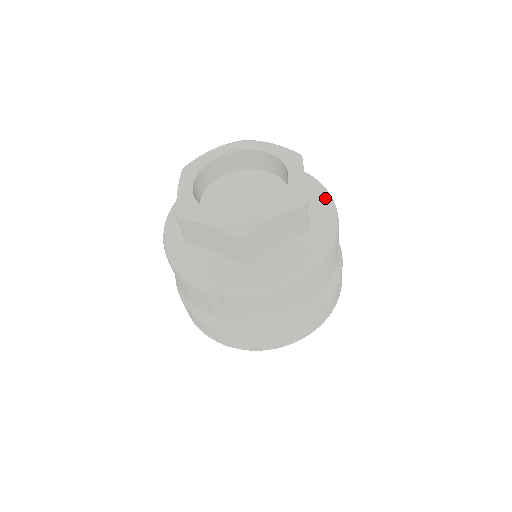
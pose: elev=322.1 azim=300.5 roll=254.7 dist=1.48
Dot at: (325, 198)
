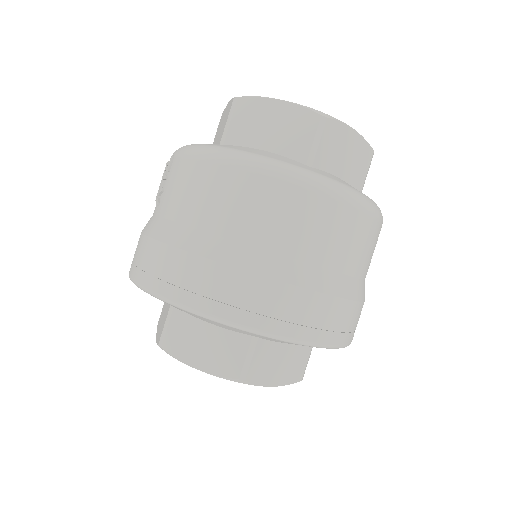
Dot at: occluded
